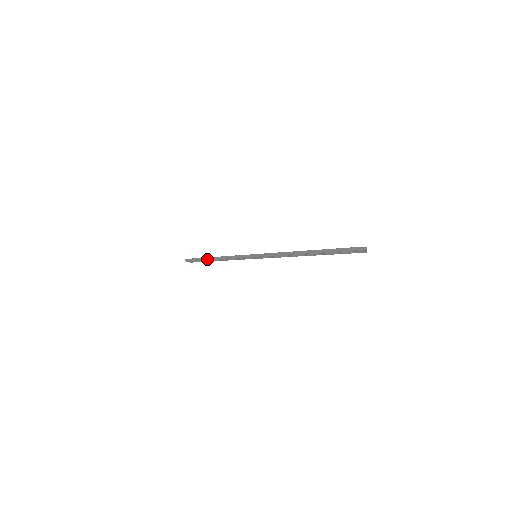
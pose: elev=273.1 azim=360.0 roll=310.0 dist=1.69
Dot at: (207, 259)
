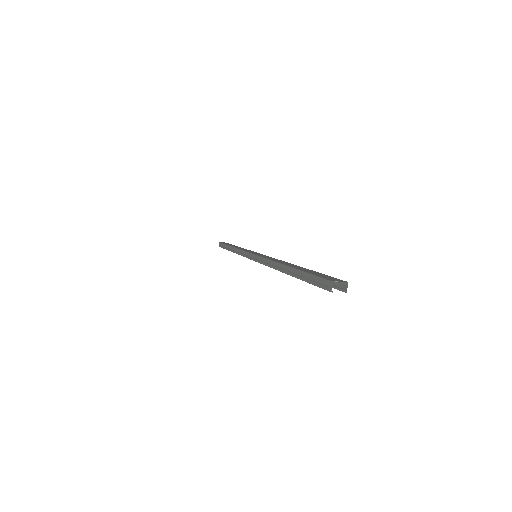
Dot at: (228, 247)
